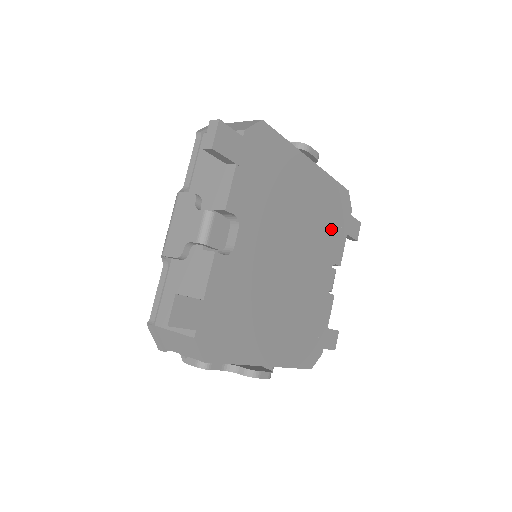
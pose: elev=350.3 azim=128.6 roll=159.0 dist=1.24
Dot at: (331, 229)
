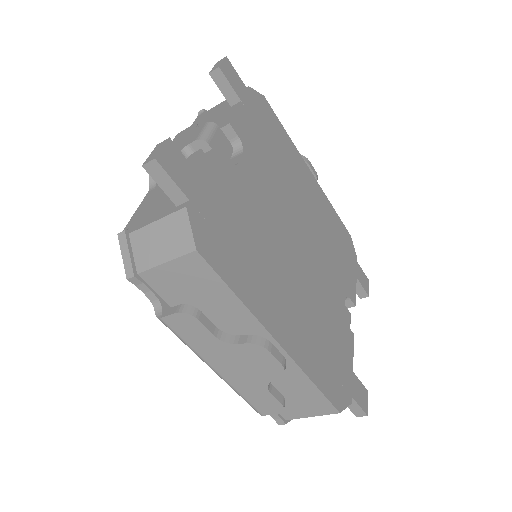
Dot at: (339, 255)
